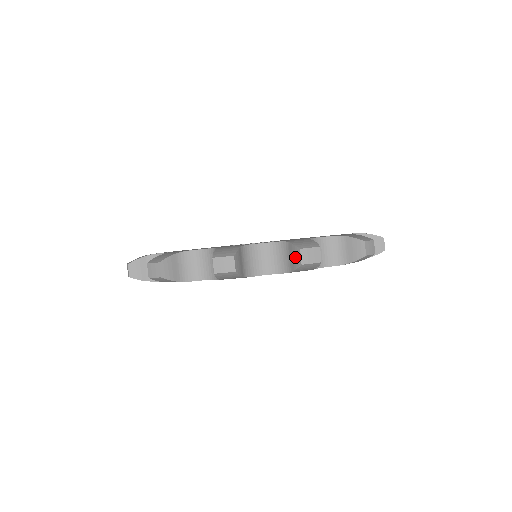
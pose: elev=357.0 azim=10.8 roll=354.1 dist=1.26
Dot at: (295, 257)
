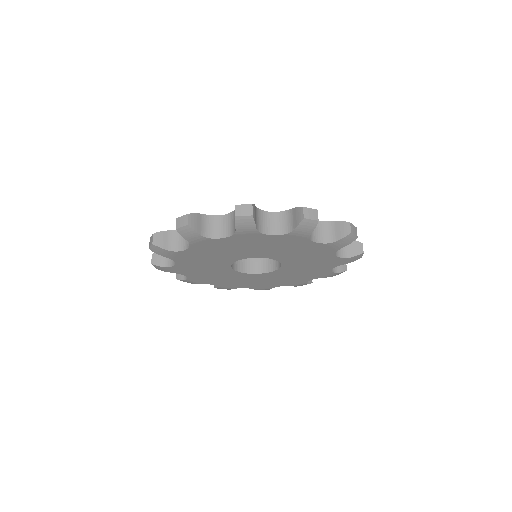
Dot at: occluded
